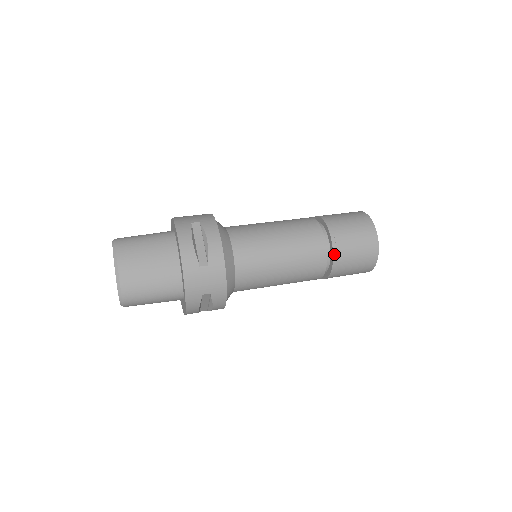
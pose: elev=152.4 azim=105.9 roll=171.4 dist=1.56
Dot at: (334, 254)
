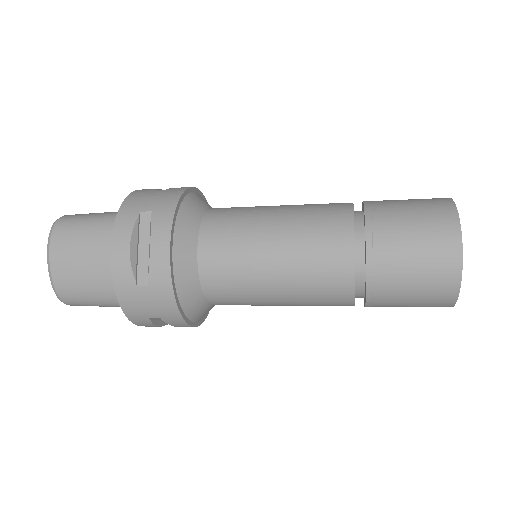
Dot at: (368, 284)
